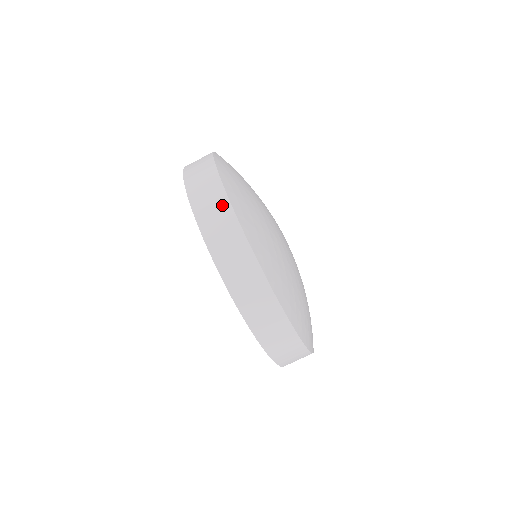
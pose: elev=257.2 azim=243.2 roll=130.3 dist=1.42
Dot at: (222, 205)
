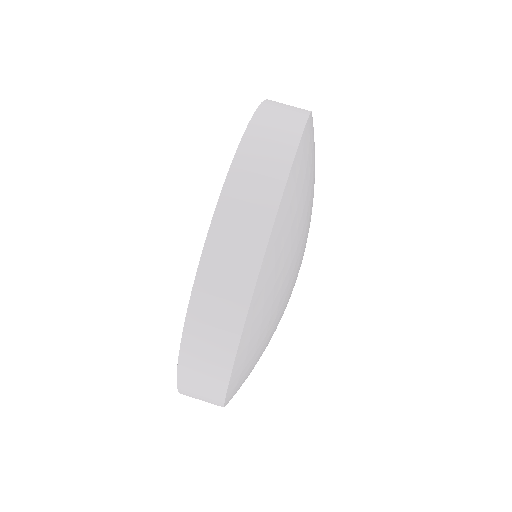
Dot at: (271, 187)
